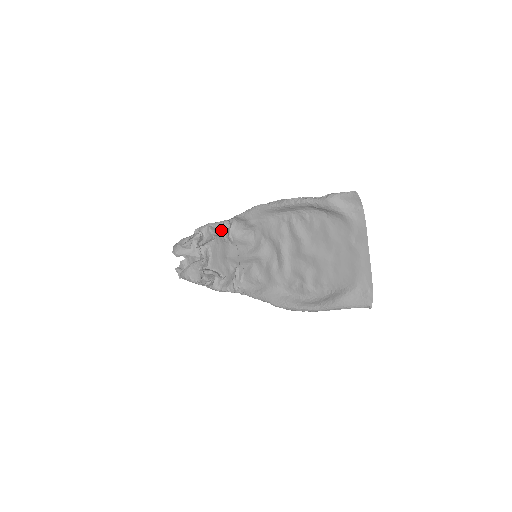
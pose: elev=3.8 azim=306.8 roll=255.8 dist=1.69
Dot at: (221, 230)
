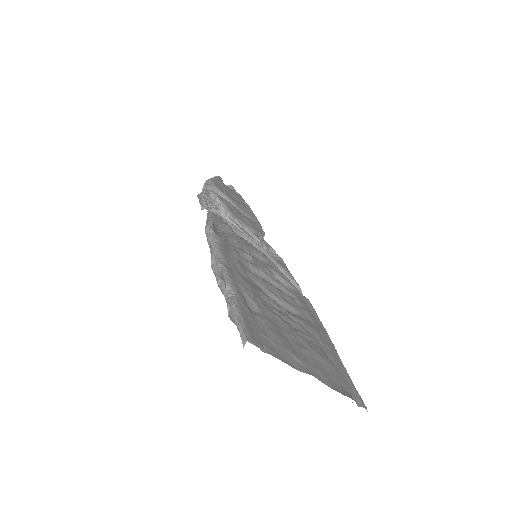
Dot at: occluded
